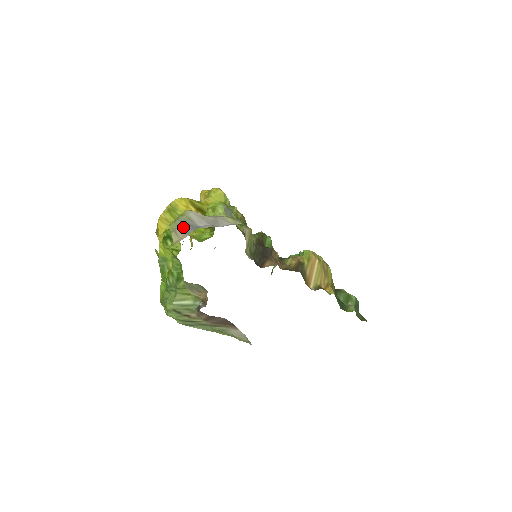
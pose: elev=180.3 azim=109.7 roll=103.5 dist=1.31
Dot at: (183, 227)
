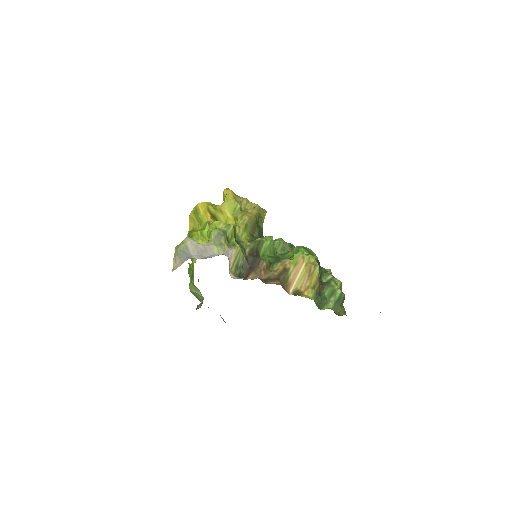
Dot at: (180, 255)
